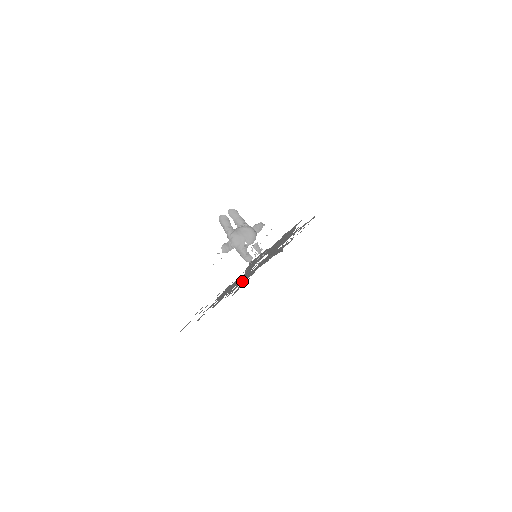
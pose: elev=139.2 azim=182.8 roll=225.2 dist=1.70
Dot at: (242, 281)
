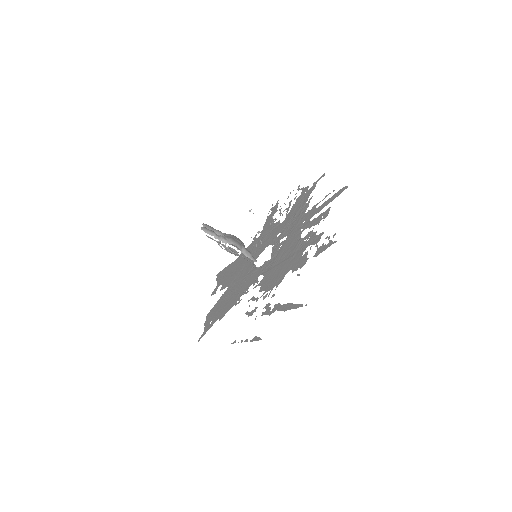
Dot at: (308, 222)
